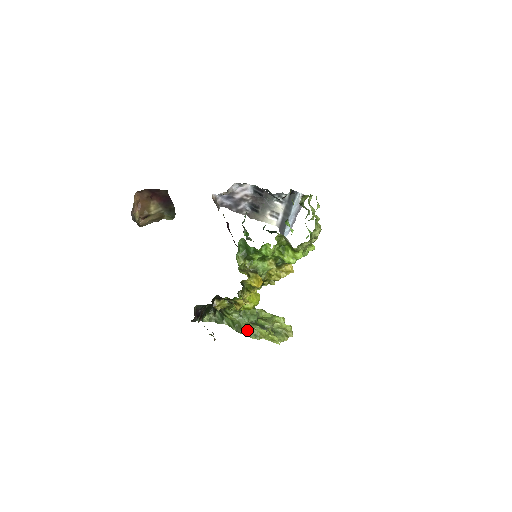
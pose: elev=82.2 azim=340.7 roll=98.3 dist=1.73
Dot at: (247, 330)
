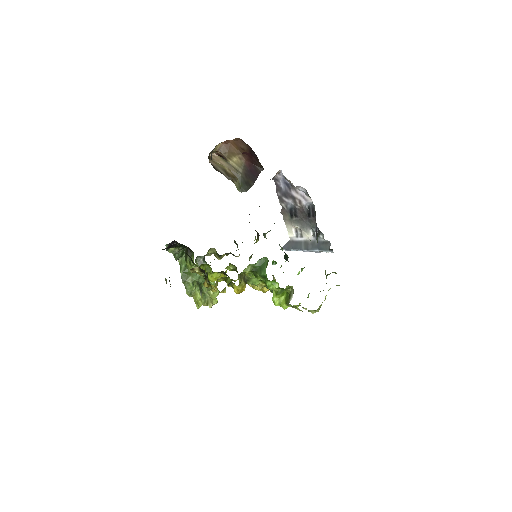
Dot at: (190, 285)
